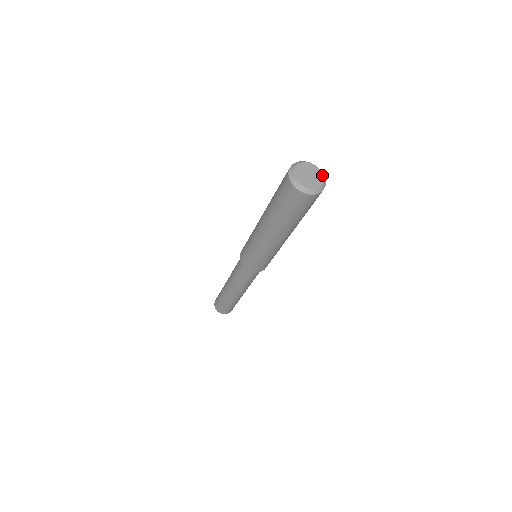
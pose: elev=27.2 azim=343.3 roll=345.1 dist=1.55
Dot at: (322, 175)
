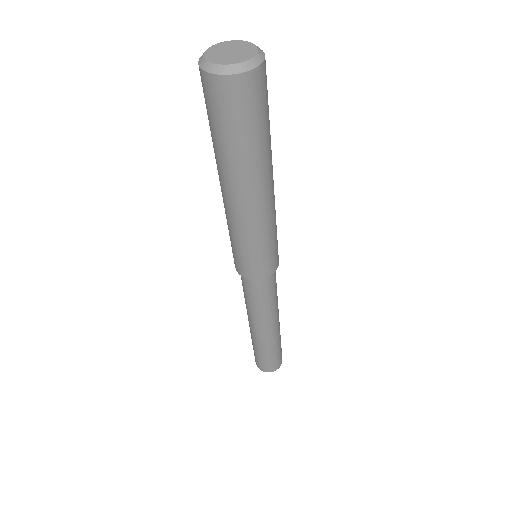
Dot at: (255, 50)
